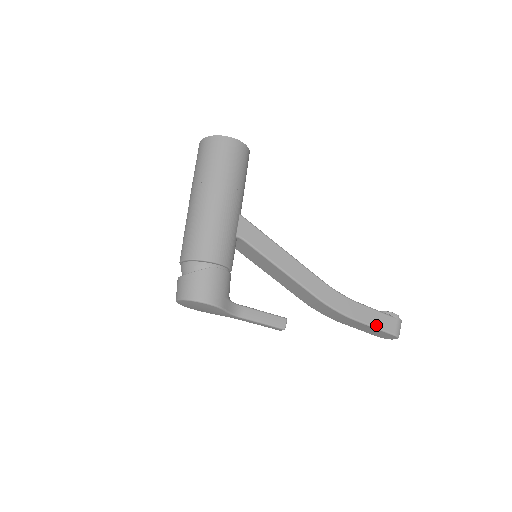
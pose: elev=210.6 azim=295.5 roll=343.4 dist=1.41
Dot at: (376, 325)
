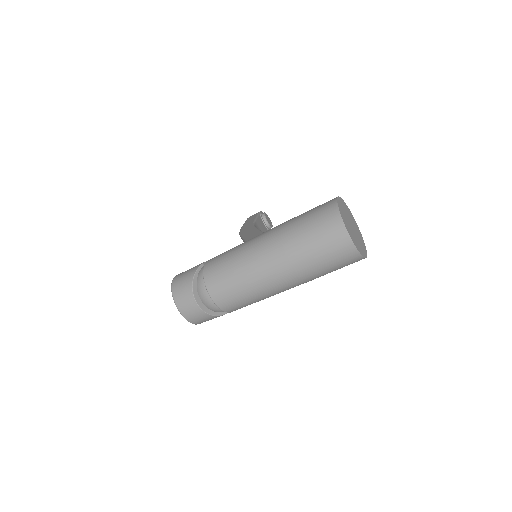
Dot at: occluded
